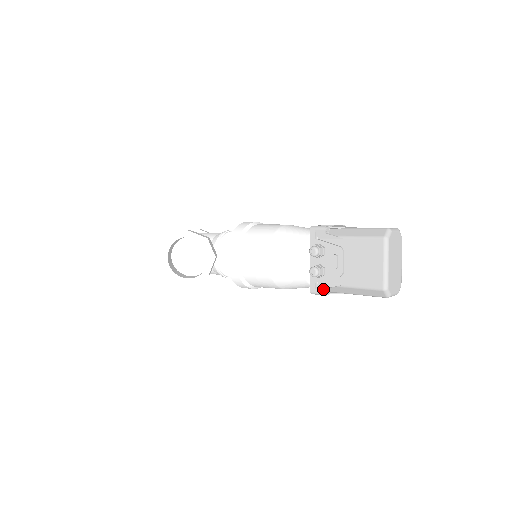
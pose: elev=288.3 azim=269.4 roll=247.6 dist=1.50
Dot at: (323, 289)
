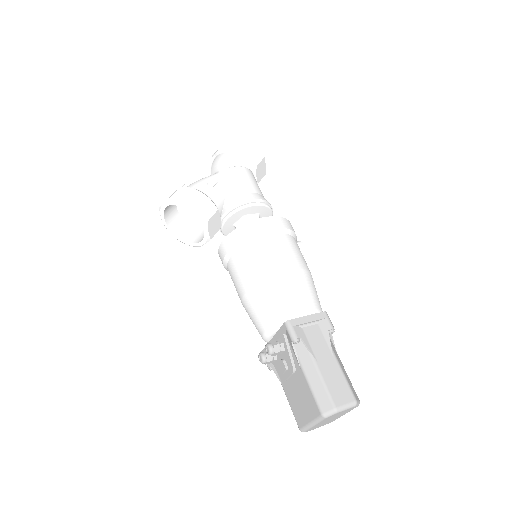
Dot at: (269, 365)
